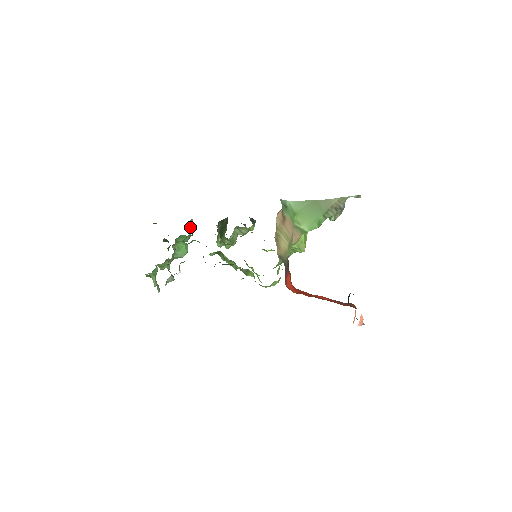
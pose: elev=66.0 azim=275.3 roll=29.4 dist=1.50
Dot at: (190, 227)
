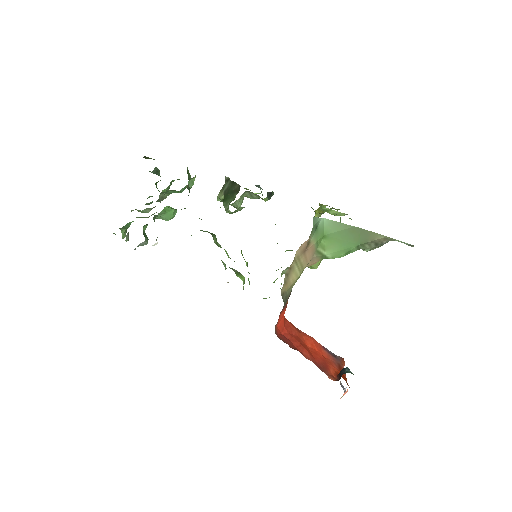
Dot at: (188, 186)
